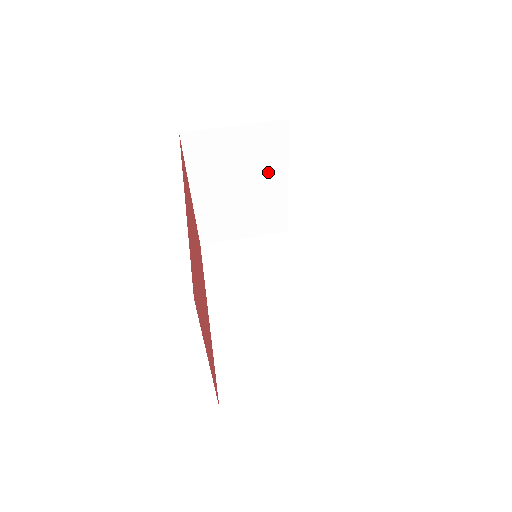
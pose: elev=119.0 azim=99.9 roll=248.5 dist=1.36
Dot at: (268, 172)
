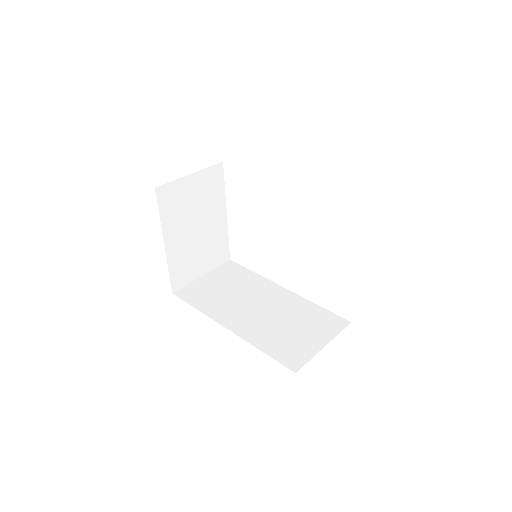
Dot at: (214, 209)
